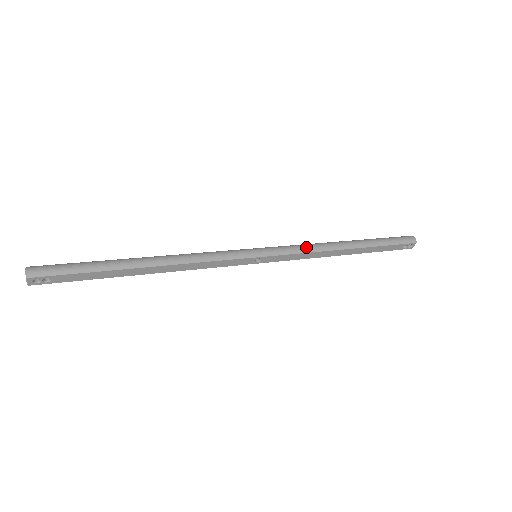
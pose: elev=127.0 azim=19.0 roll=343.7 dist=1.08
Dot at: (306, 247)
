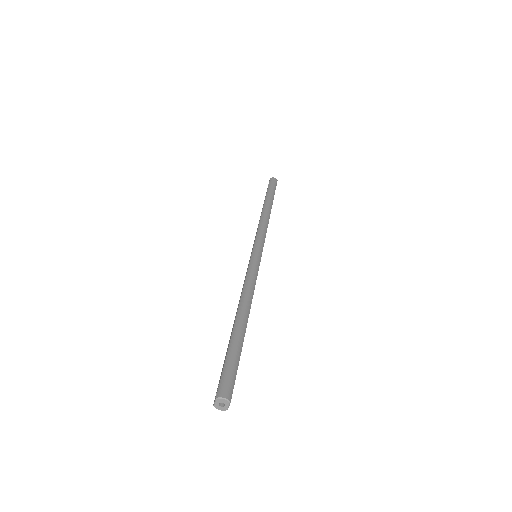
Dot at: (263, 227)
